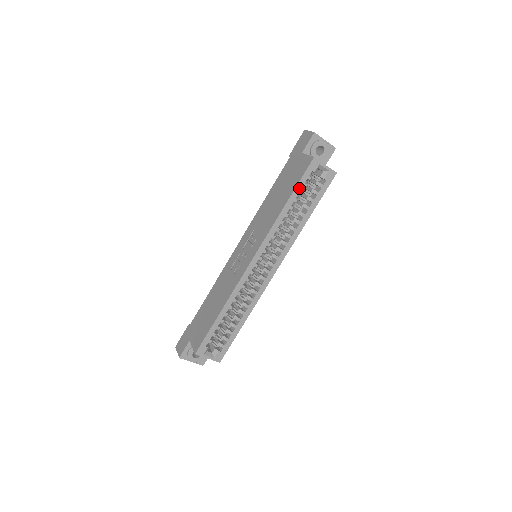
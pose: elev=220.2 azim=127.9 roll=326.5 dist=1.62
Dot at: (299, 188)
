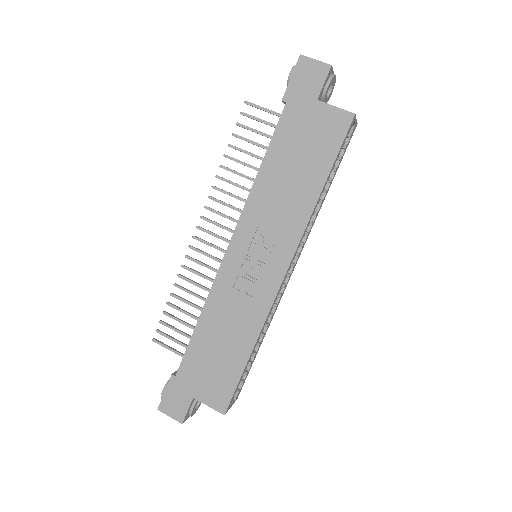
Dot at: (335, 161)
